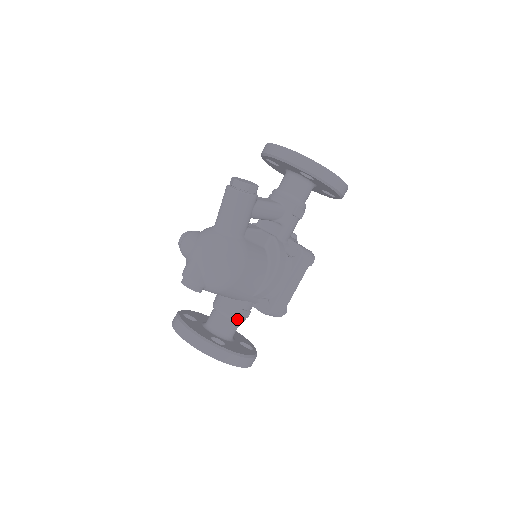
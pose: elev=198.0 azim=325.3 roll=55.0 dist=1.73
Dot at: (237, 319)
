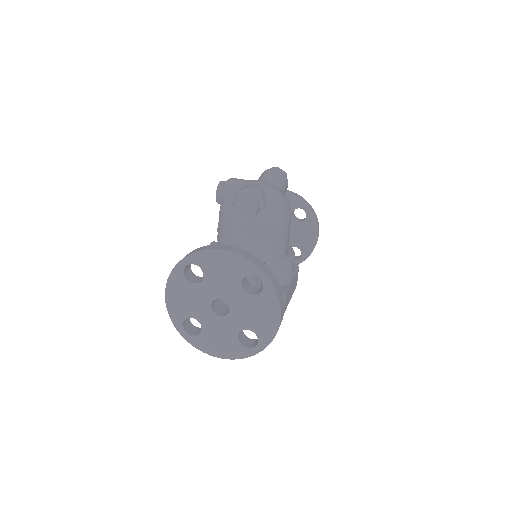
Dot at: (256, 285)
